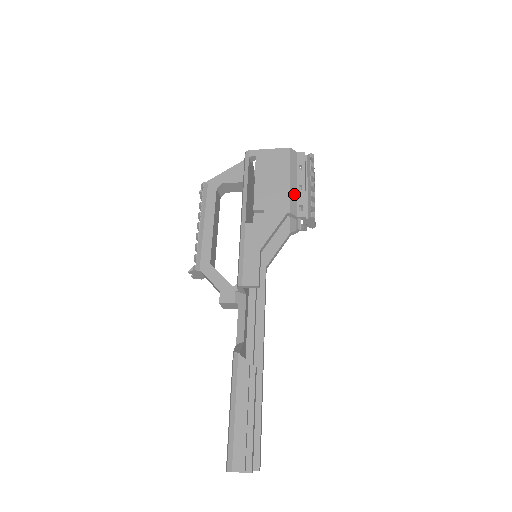
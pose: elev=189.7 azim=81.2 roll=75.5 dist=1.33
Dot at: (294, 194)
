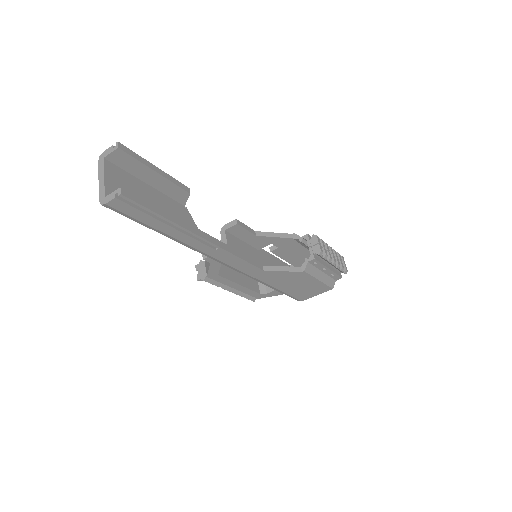
Dot at: occluded
